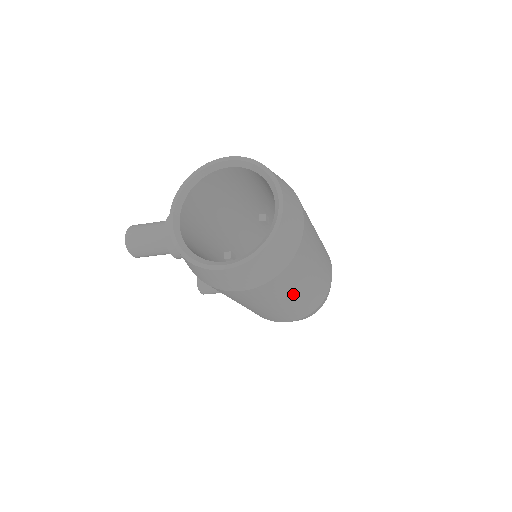
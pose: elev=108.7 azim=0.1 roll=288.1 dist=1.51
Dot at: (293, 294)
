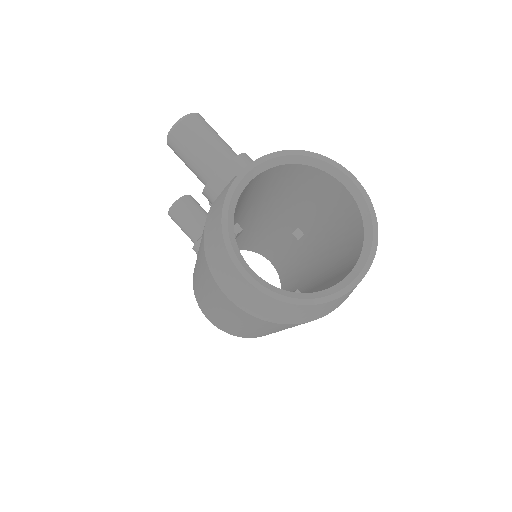
Dot at: (252, 328)
